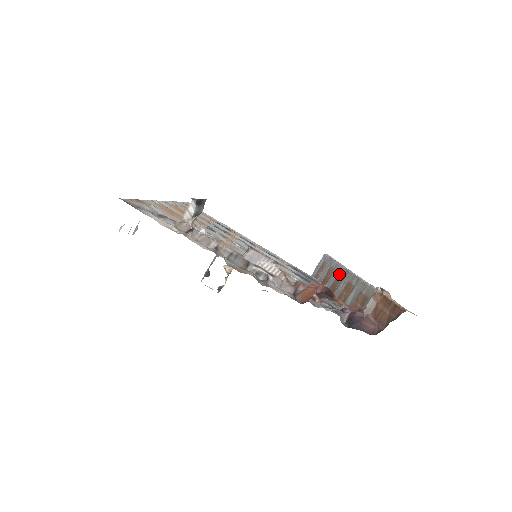
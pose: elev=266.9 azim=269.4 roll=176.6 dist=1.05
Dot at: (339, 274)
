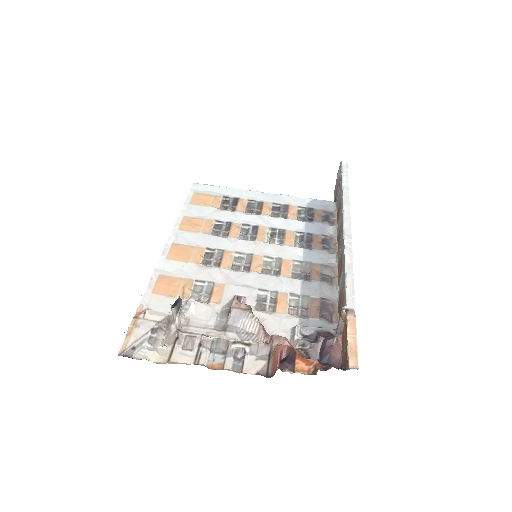
Dot at: (341, 226)
